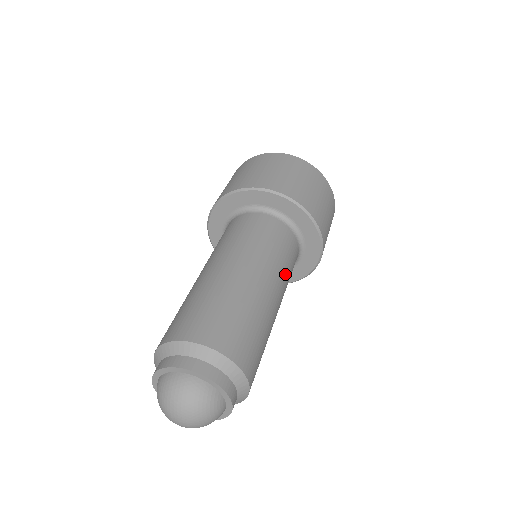
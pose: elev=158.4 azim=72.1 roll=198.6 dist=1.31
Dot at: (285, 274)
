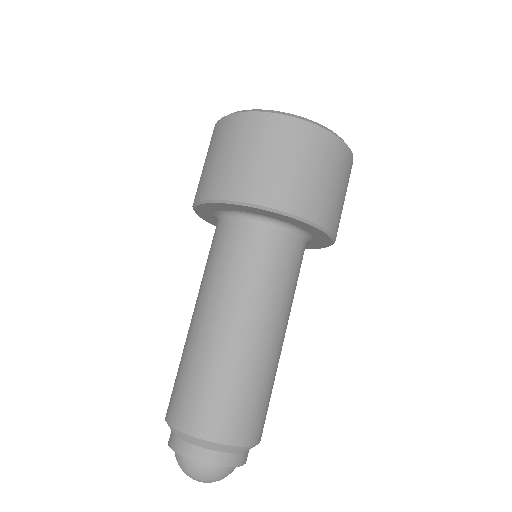
Dot at: (285, 297)
